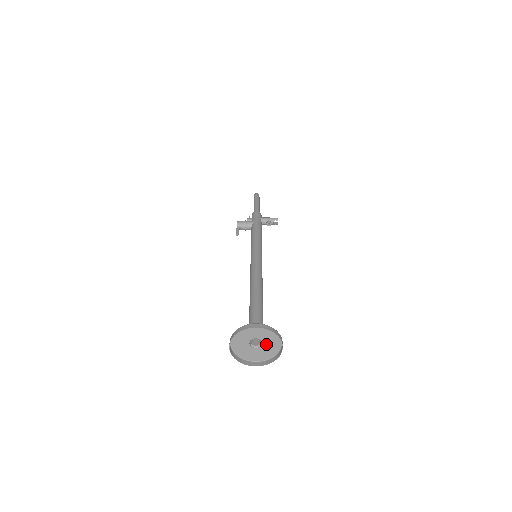
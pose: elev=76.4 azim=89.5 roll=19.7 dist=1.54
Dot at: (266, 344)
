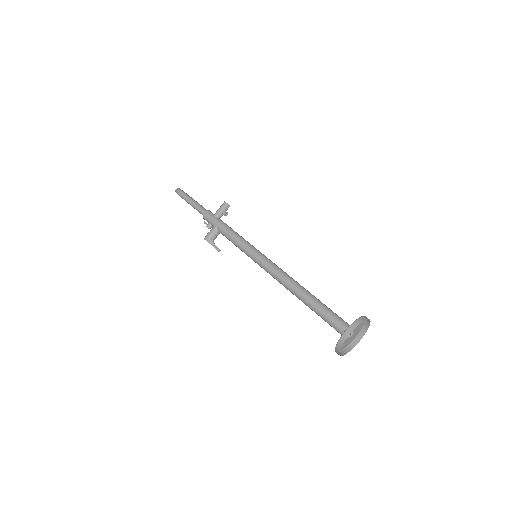
Dot at: (356, 328)
